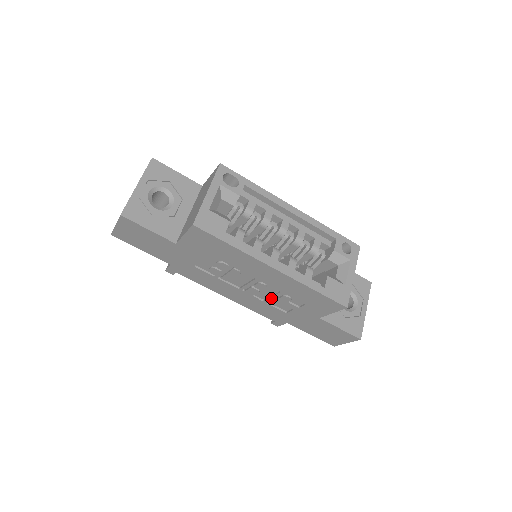
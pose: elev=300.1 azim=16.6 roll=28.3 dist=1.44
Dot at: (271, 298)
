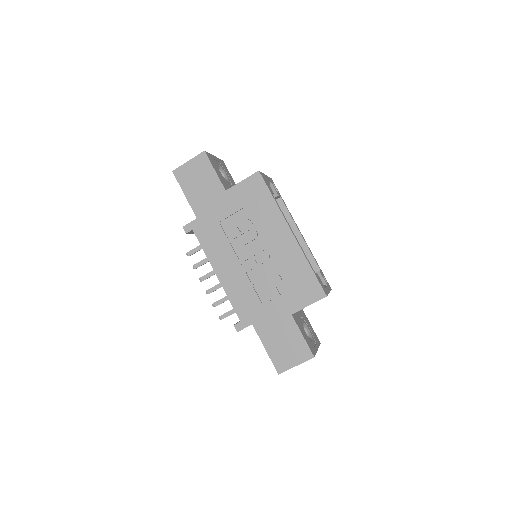
Dot at: (262, 278)
